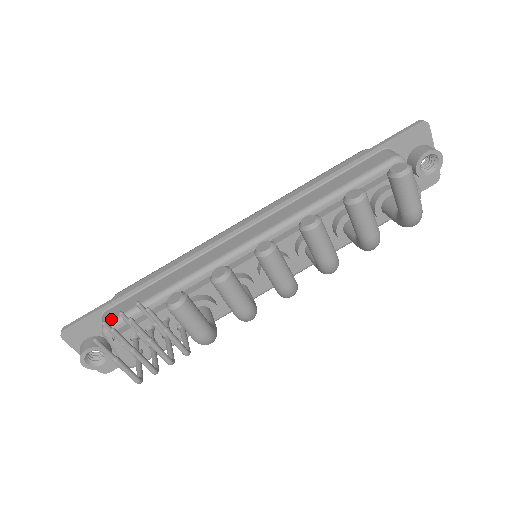
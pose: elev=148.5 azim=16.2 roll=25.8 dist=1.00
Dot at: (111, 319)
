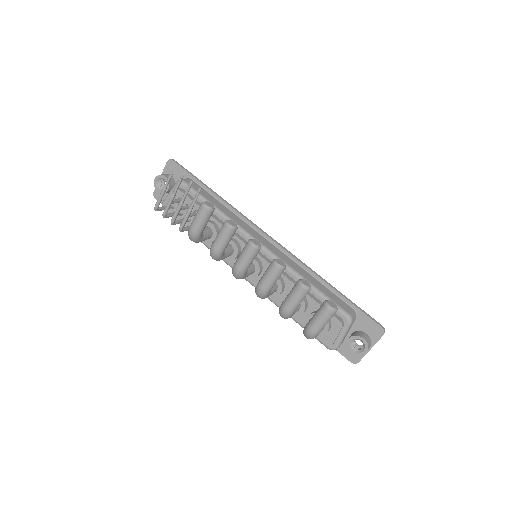
Dot at: (187, 182)
